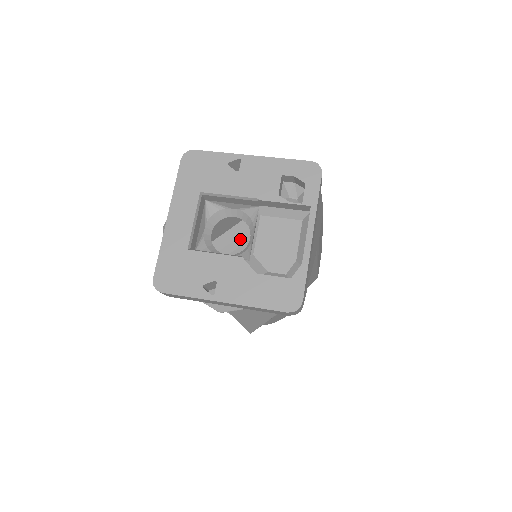
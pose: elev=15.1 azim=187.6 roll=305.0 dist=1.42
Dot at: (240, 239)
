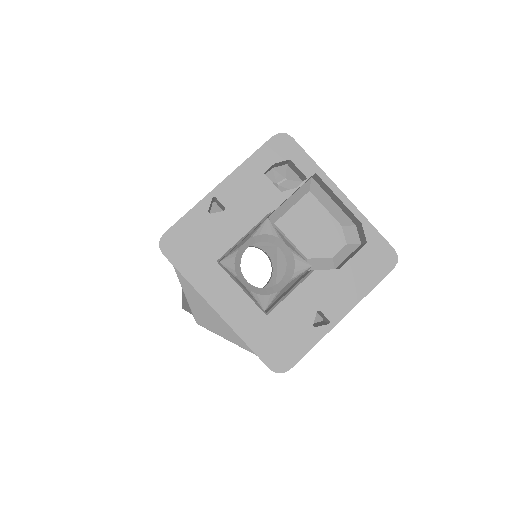
Dot at: occluded
